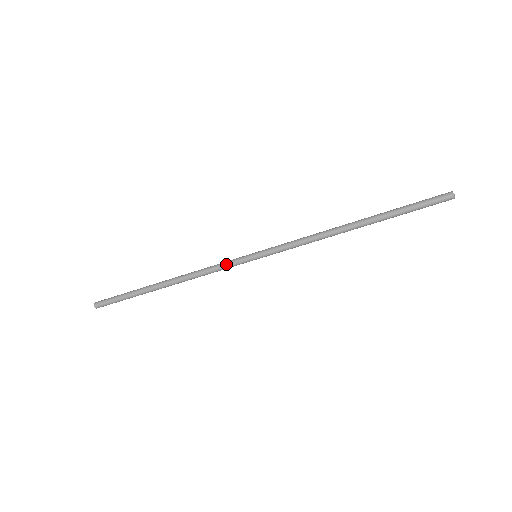
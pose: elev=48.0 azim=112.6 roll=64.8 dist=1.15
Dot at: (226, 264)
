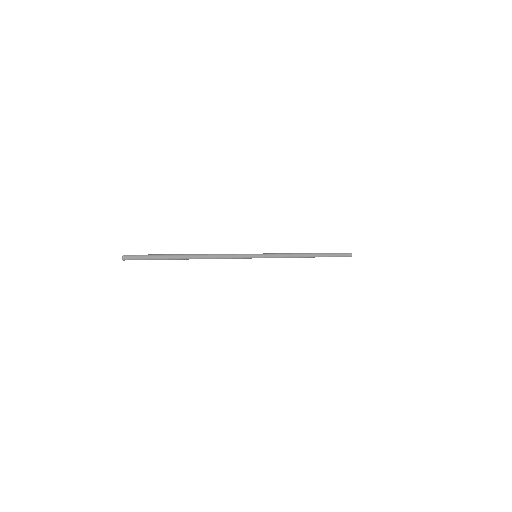
Dot at: (238, 258)
